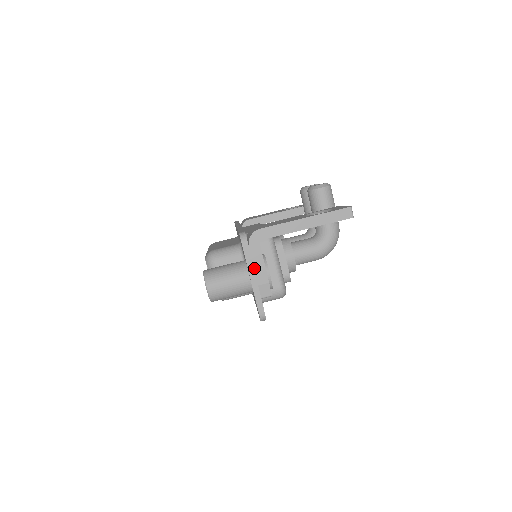
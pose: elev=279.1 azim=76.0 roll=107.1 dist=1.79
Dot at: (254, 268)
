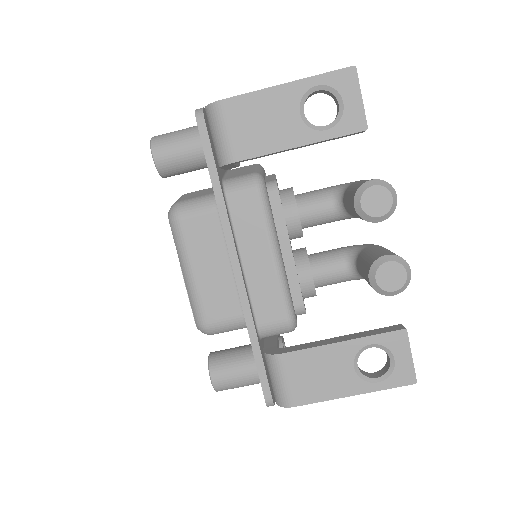
Dot at: occluded
